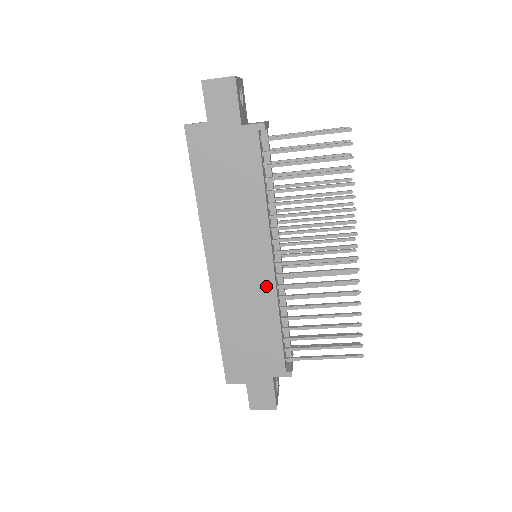
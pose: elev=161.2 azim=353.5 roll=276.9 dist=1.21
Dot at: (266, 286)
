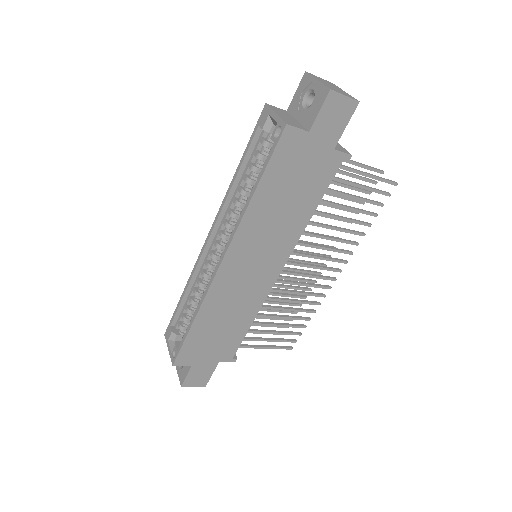
Dot at: (262, 290)
